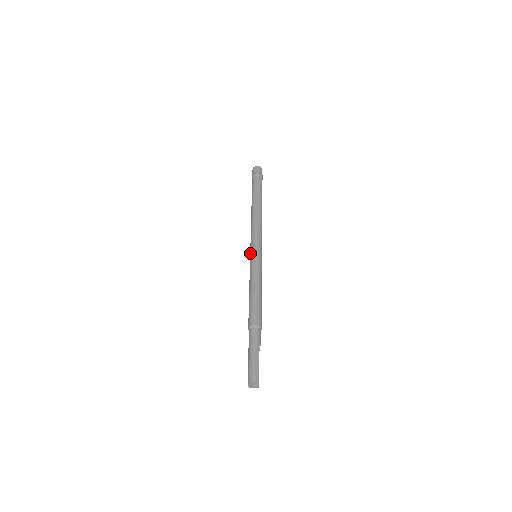
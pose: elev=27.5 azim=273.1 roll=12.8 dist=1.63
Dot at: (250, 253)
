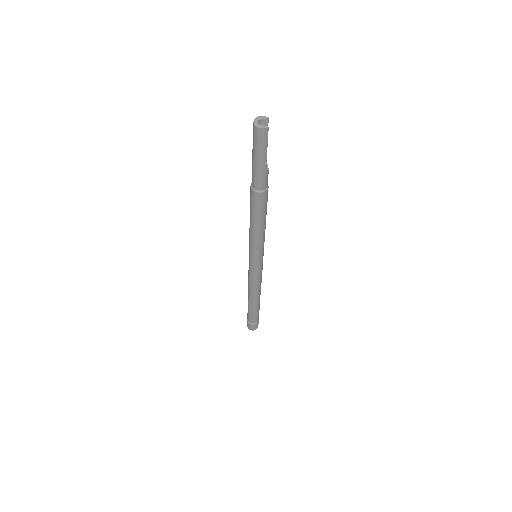
Dot at: occluded
